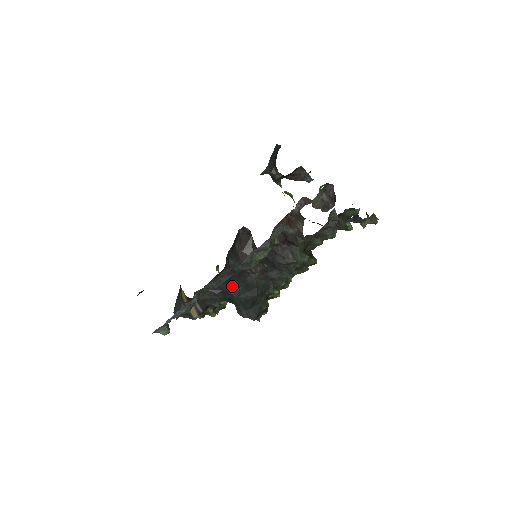
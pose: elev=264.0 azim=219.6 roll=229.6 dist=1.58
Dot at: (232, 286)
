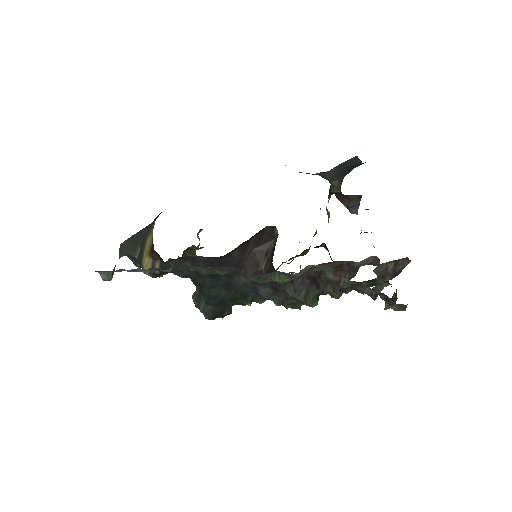
Dot at: (213, 274)
